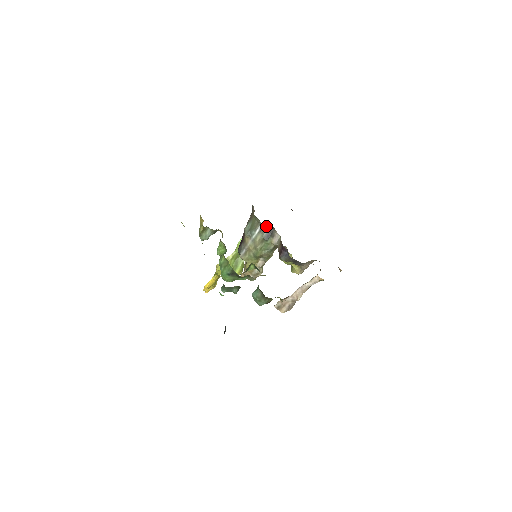
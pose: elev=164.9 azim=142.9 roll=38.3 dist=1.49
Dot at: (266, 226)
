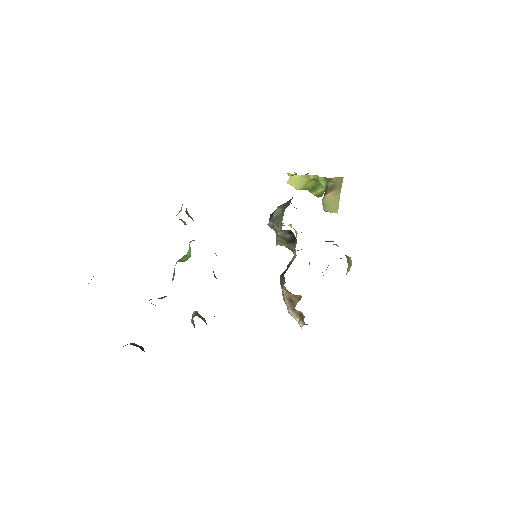
Dot at: (291, 231)
